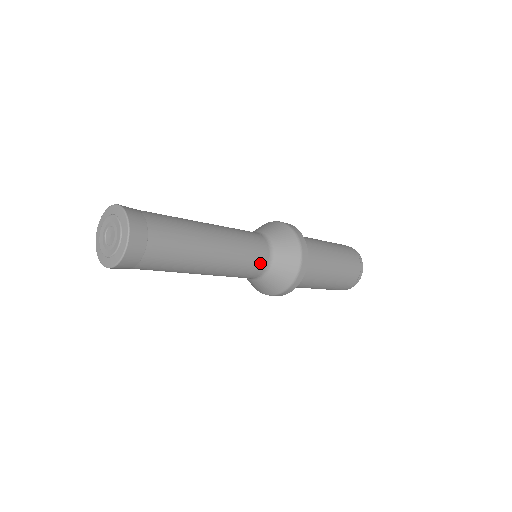
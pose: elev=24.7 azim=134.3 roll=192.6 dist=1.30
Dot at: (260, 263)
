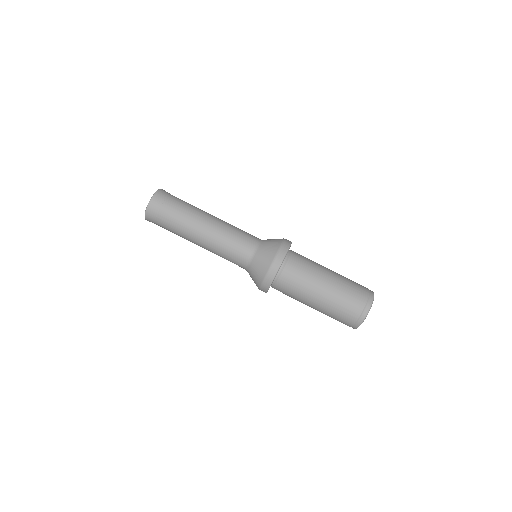
Dot at: (242, 255)
